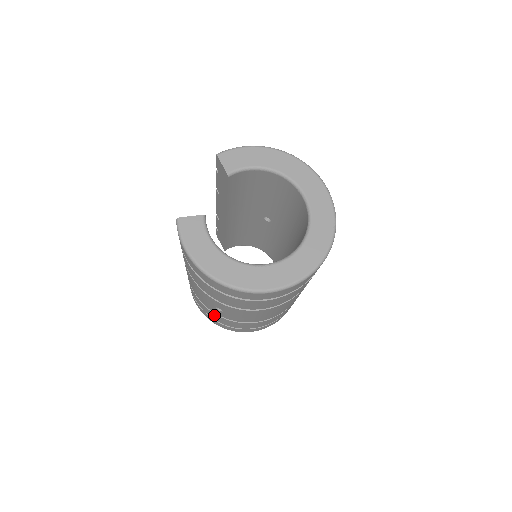
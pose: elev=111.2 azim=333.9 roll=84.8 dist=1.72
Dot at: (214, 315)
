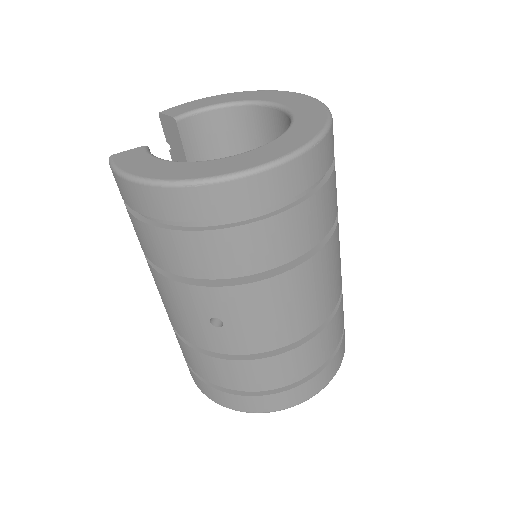
Dot at: (221, 367)
